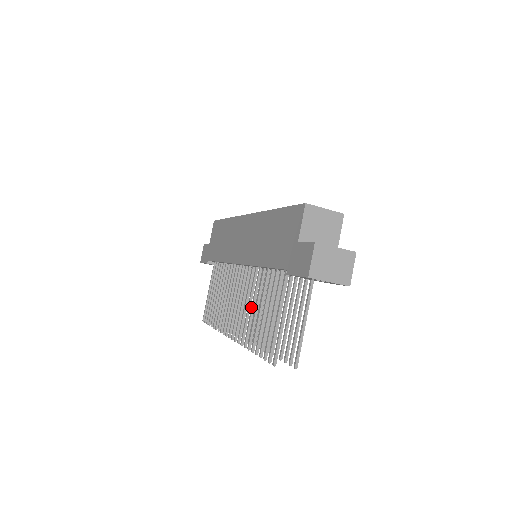
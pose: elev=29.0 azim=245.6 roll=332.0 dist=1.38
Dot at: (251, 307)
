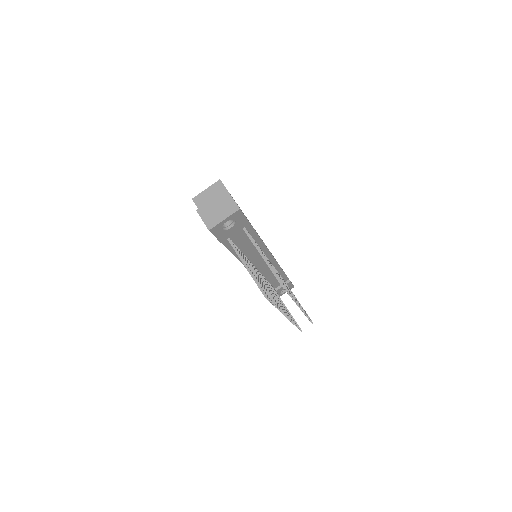
Dot at: occluded
